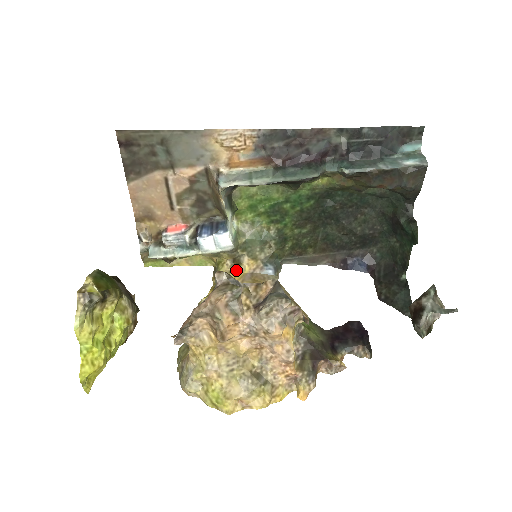
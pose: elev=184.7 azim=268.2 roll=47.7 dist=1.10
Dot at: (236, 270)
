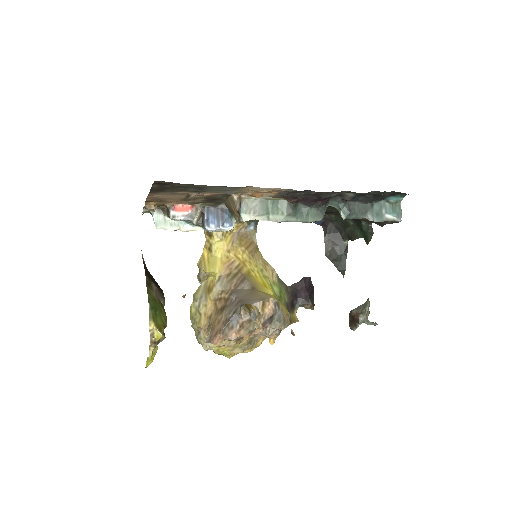
Dot at: (227, 233)
